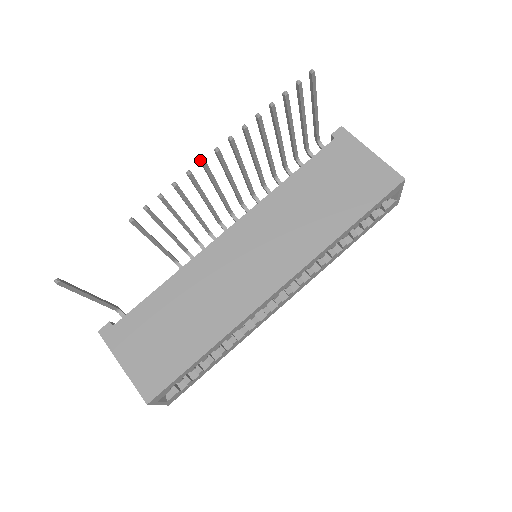
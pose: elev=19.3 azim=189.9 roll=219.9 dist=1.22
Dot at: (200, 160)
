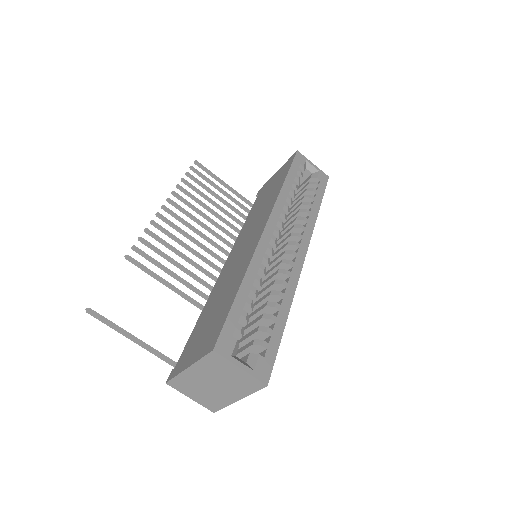
Dot at: occluded
